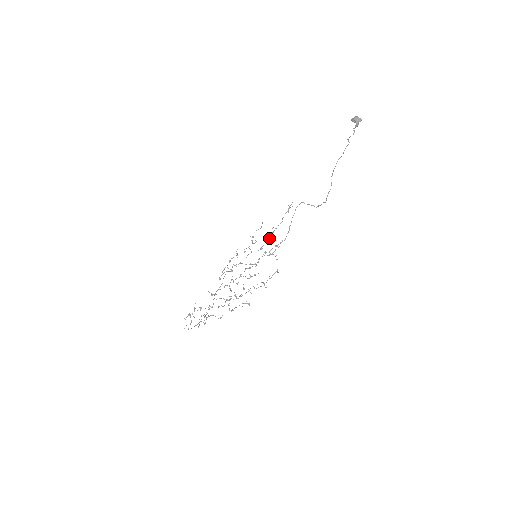
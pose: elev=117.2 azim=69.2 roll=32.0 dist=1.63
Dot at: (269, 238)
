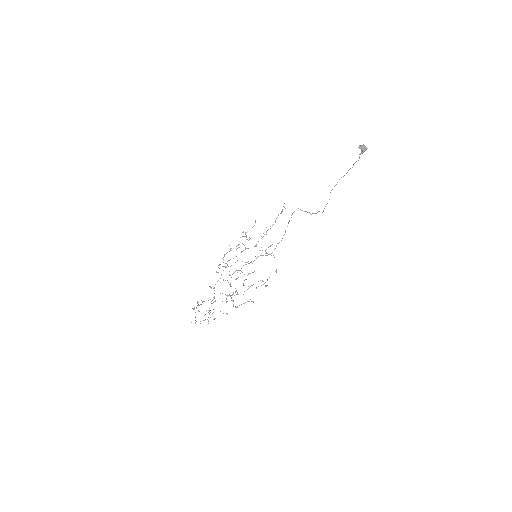
Dot at: (263, 236)
